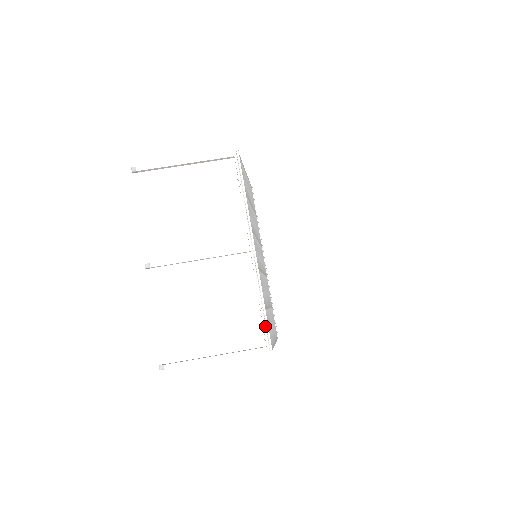
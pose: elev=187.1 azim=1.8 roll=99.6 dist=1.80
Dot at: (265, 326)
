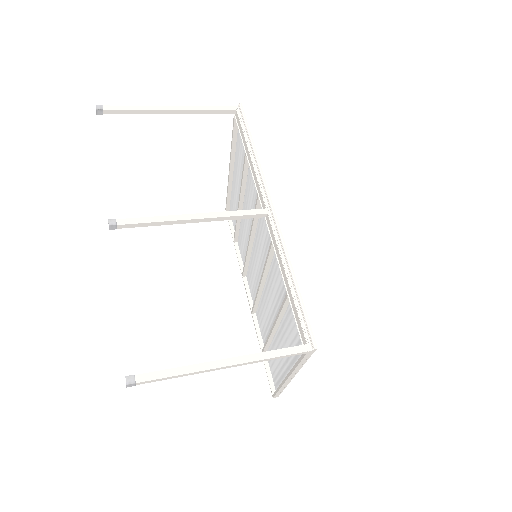
Dot at: (300, 312)
